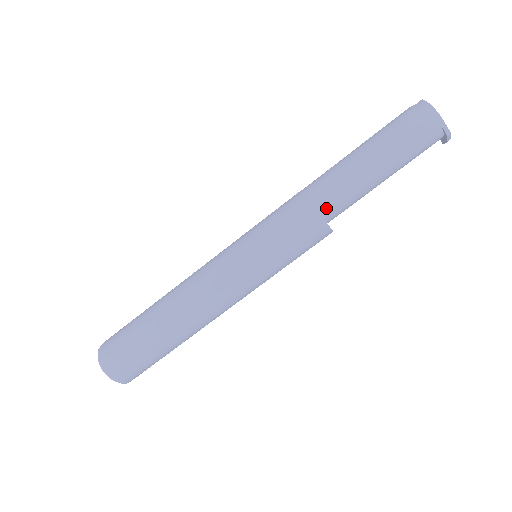
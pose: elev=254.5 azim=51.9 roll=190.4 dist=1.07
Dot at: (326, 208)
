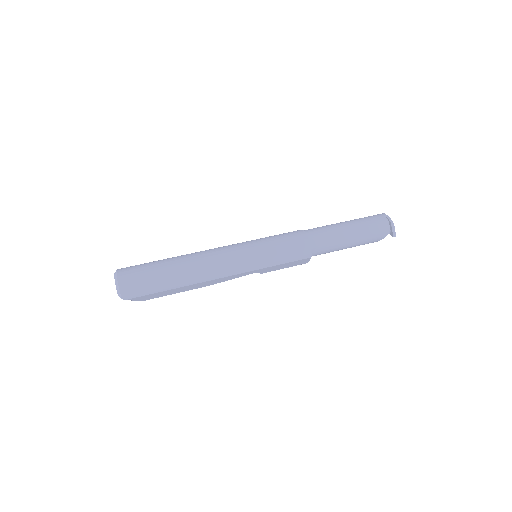
Dot at: (309, 232)
